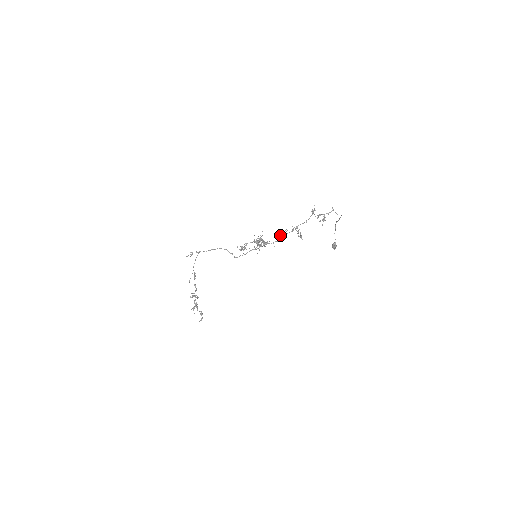
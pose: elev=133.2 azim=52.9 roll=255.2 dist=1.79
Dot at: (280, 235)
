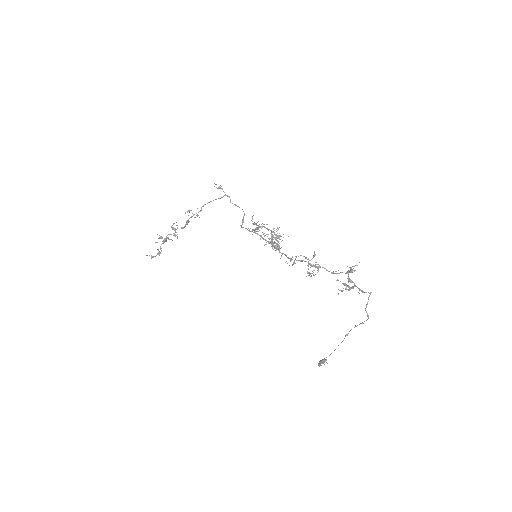
Dot at: occluded
